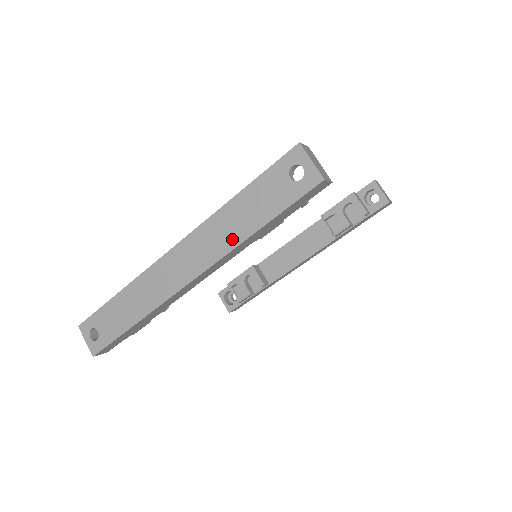
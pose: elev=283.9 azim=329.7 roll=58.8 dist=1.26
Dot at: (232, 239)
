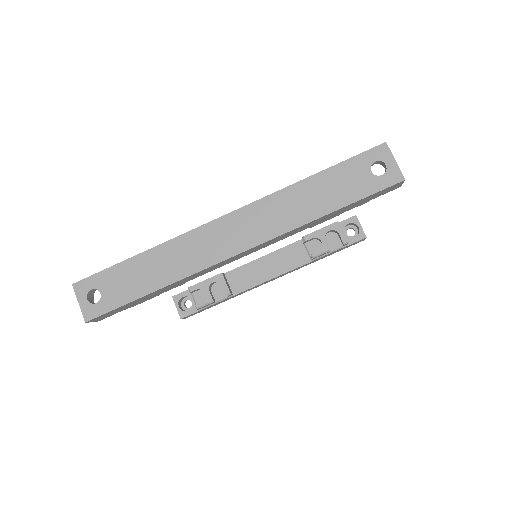
Dot at: (298, 217)
